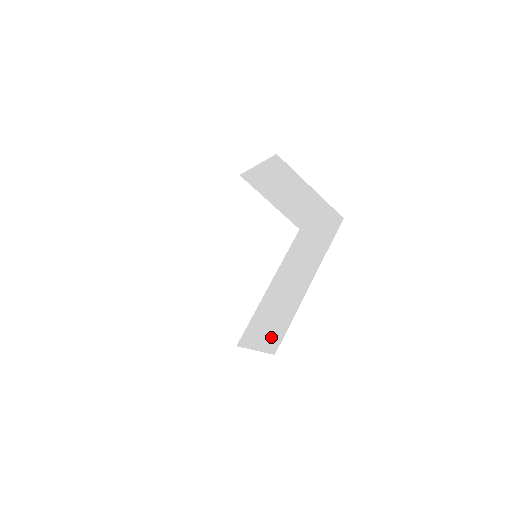
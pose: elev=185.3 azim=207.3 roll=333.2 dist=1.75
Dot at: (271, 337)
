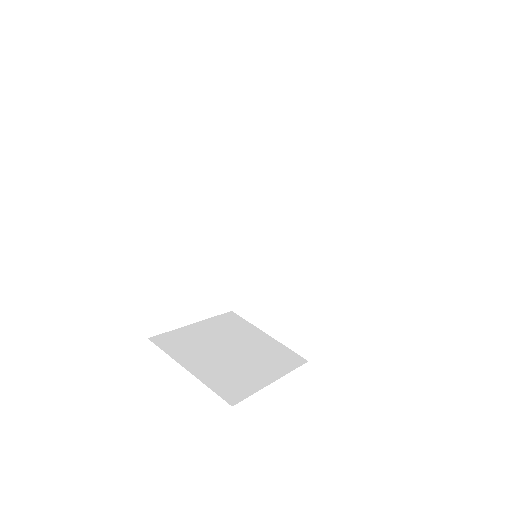
Dot at: (292, 331)
